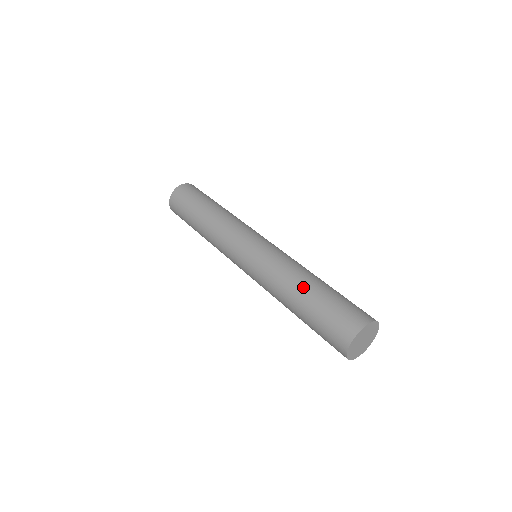
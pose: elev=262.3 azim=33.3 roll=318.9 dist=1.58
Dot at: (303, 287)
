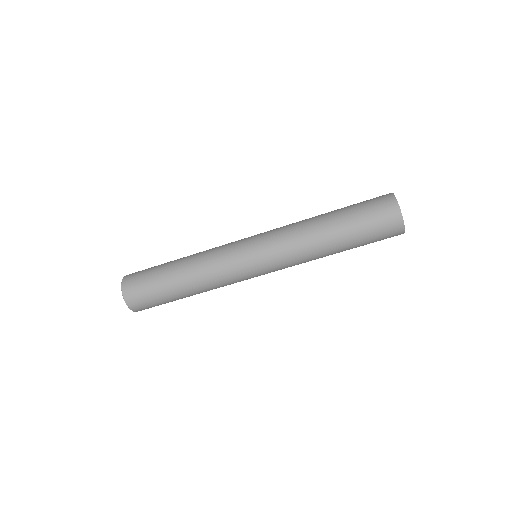
Dot at: (332, 238)
